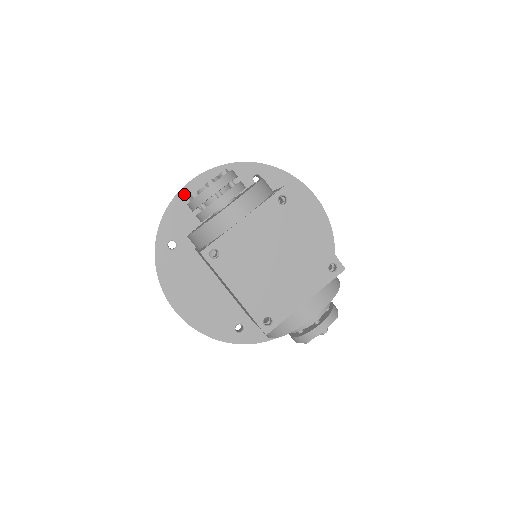
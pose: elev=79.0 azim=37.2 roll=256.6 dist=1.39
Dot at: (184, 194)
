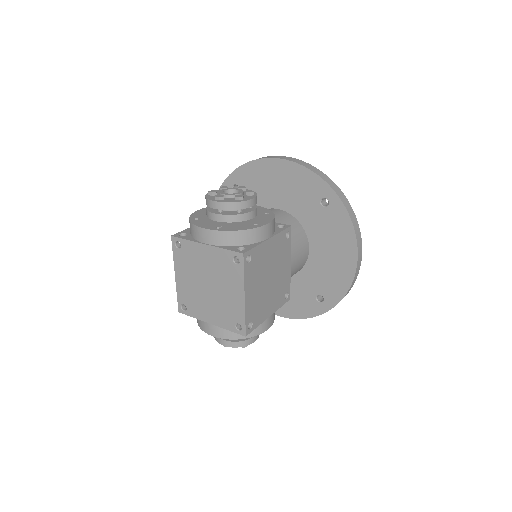
Dot at: (266, 163)
